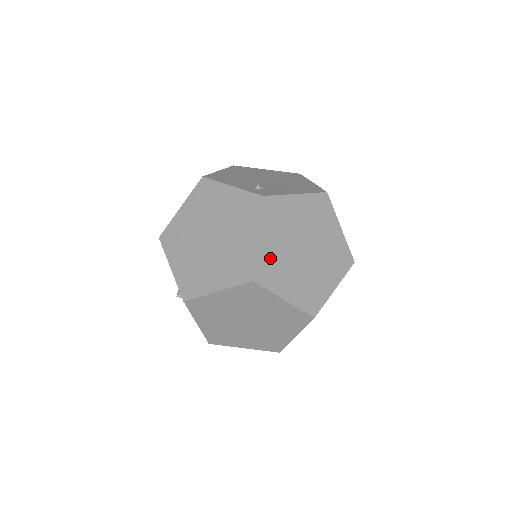
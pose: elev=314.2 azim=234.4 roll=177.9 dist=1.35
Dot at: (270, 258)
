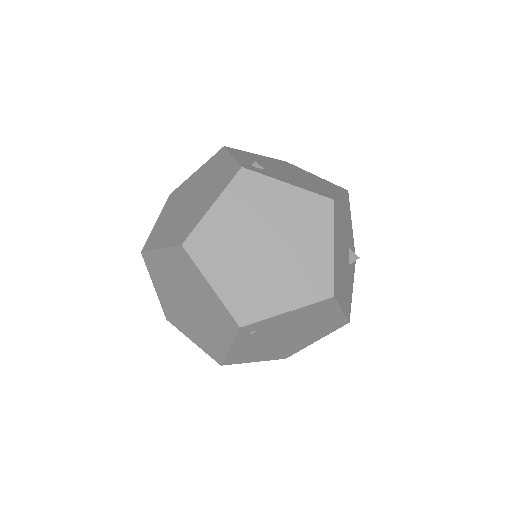
Dot at: (216, 233)
